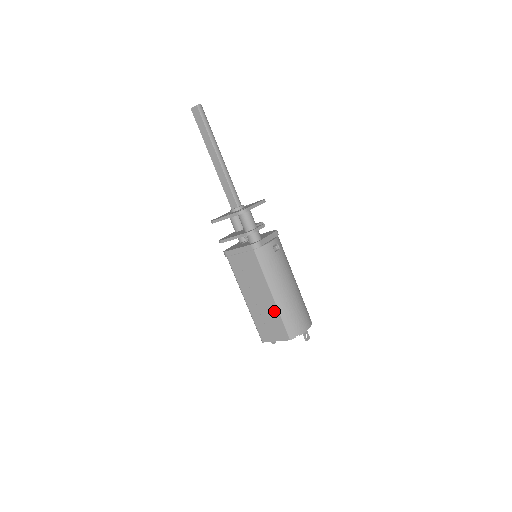
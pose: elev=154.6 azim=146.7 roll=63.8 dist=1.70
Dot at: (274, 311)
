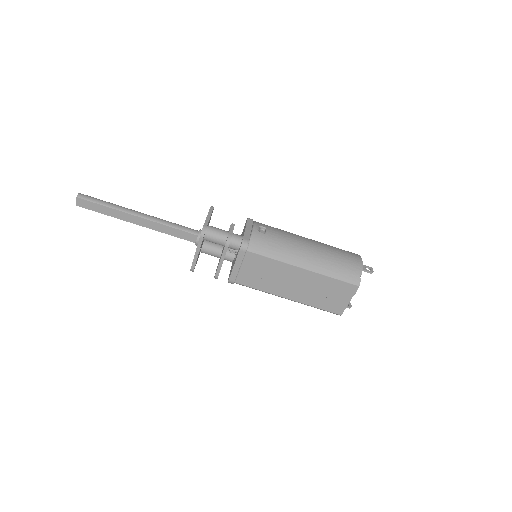
Dot at: (319, 279)
